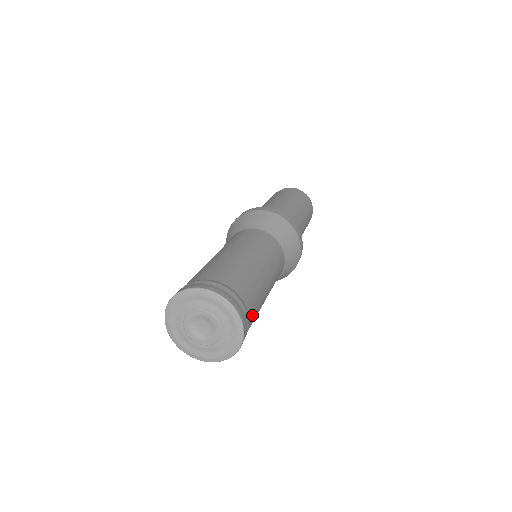
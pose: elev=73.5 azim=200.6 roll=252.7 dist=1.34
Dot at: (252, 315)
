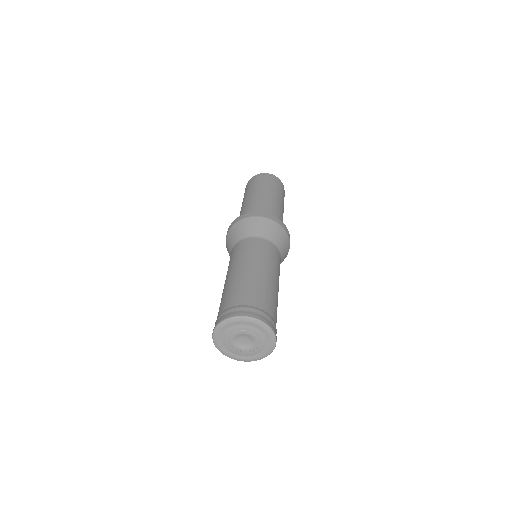
Dot at: (267, 307)
